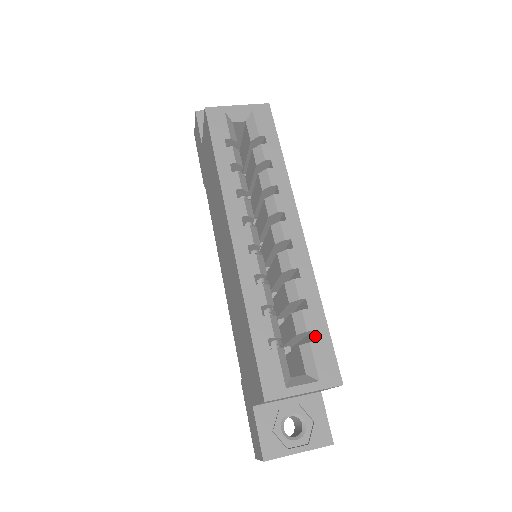
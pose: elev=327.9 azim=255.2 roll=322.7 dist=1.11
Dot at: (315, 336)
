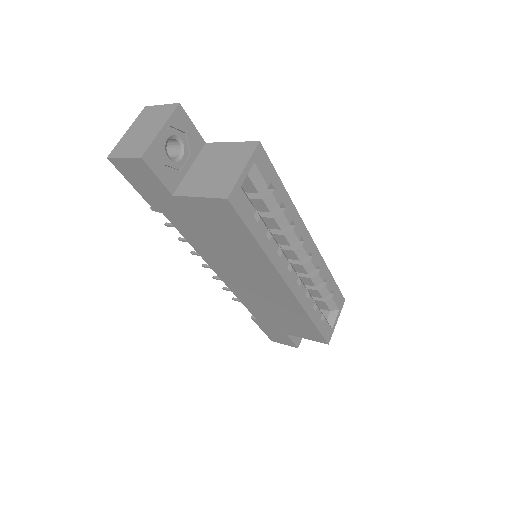
Dot at: (333, 292)
